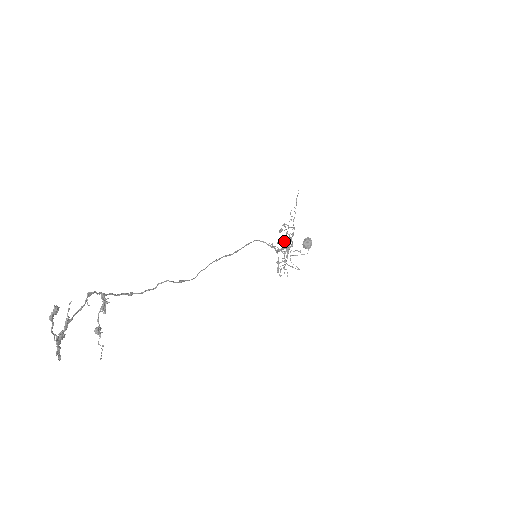
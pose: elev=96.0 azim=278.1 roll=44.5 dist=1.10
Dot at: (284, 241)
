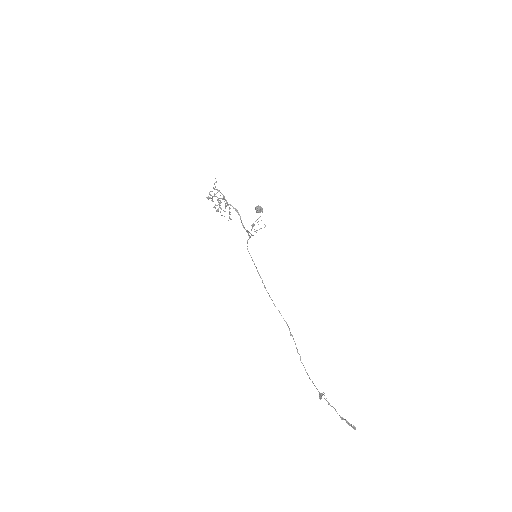
Dot at: occluded
